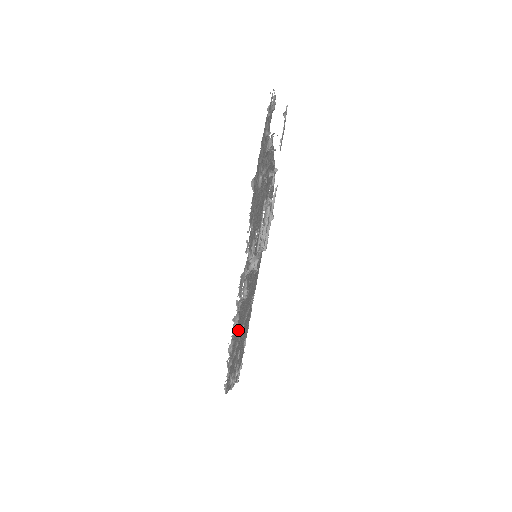
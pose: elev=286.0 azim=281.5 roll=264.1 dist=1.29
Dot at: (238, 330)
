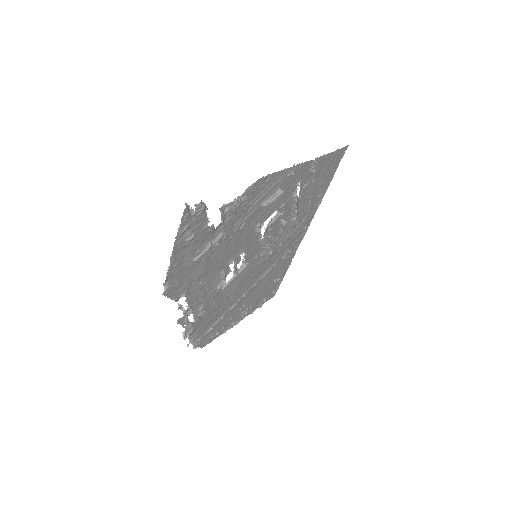
Dot at: (218, 314)
